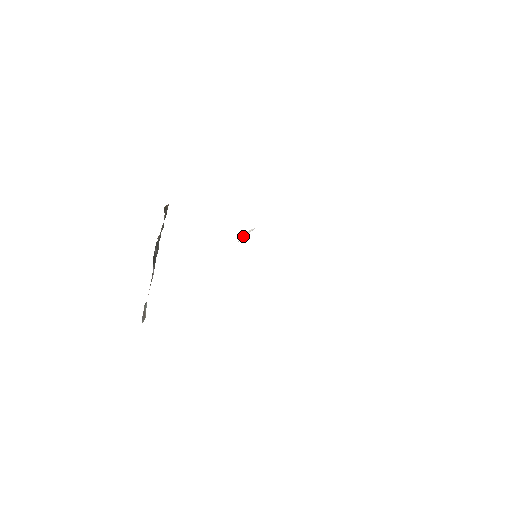
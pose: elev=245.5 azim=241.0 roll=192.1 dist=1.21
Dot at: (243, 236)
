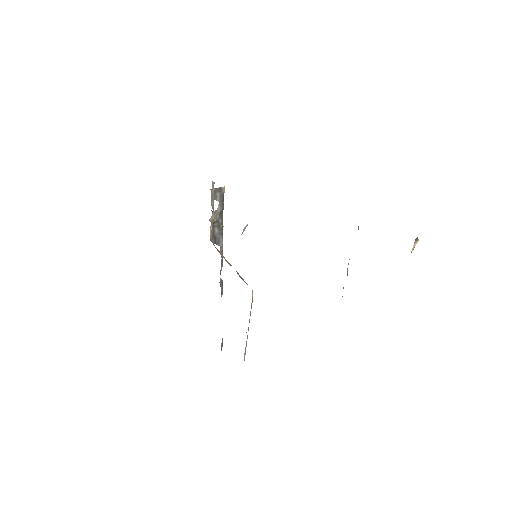
Dot at: (243, 231)
